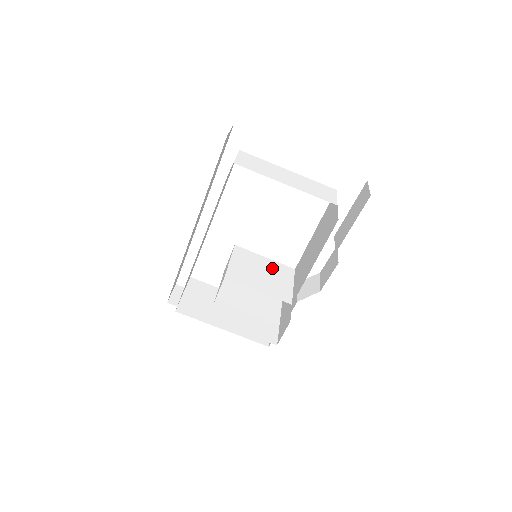
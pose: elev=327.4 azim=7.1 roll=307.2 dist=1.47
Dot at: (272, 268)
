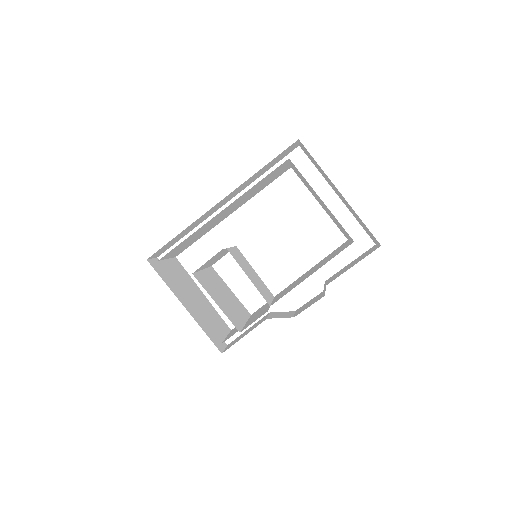
Dot at: (259, 280)
